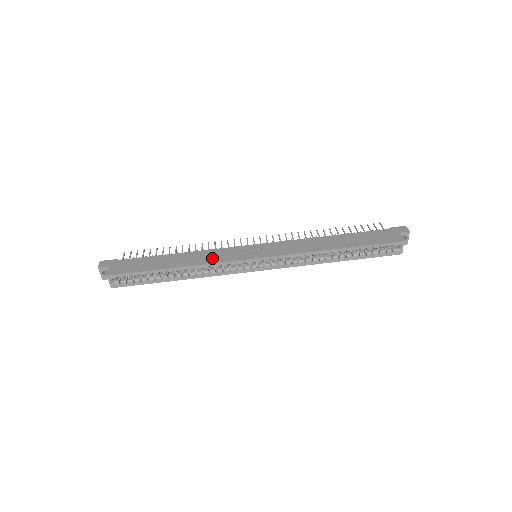
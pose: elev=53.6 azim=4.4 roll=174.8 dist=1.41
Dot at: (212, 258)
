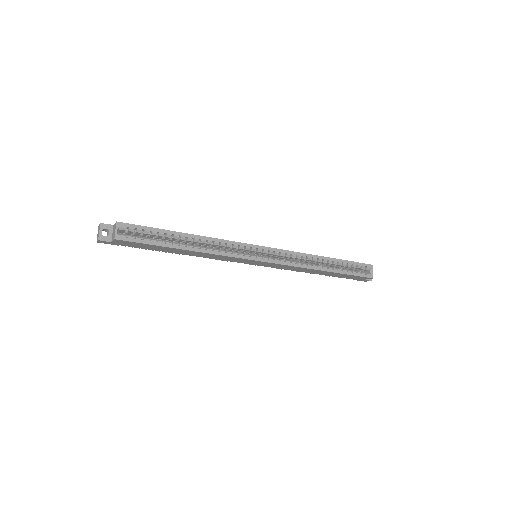
Dot at: occluded
